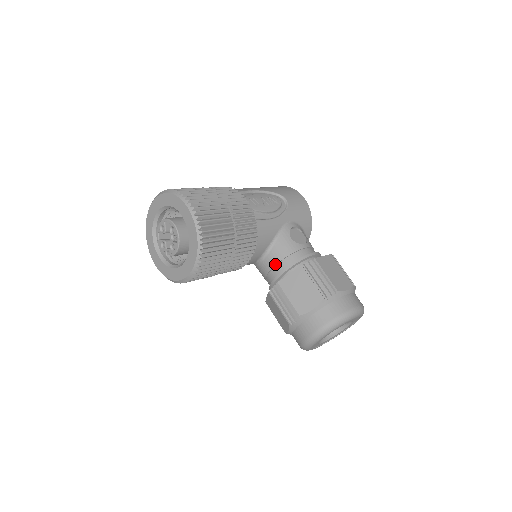
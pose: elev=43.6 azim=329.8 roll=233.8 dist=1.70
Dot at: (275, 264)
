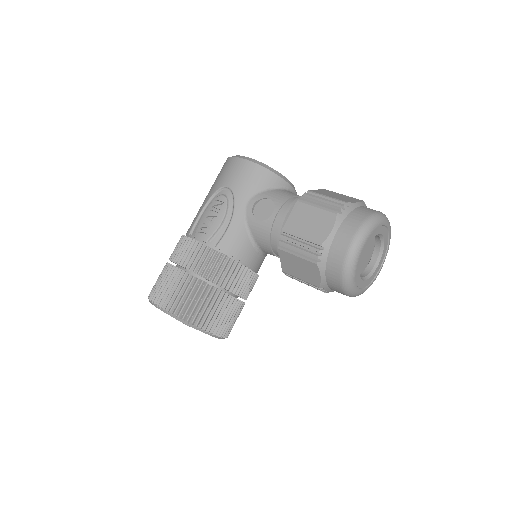
Dot at: (271, 252)
